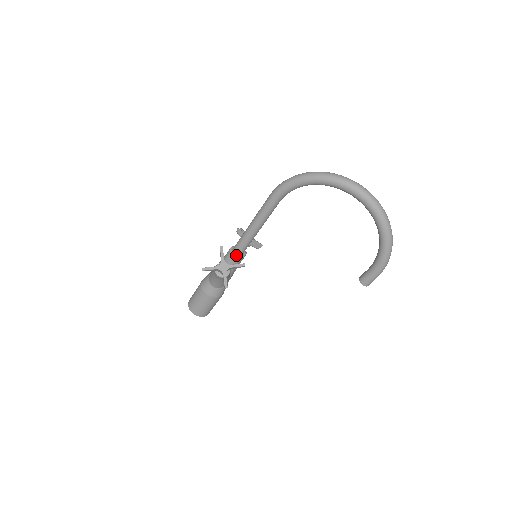
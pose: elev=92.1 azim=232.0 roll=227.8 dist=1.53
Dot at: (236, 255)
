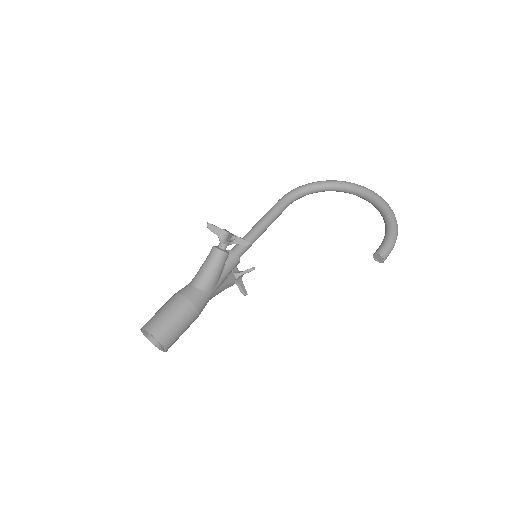
Dot at: (234, 253)
